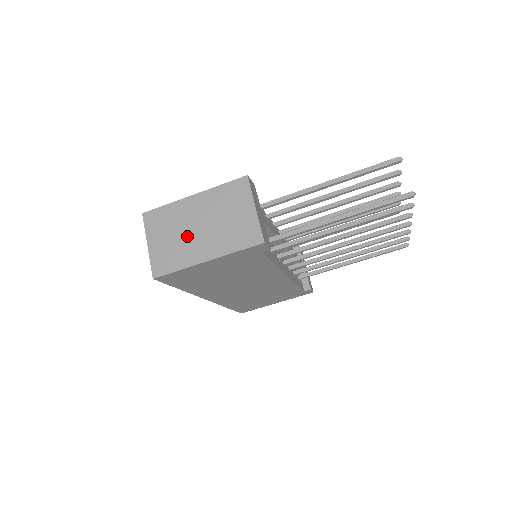
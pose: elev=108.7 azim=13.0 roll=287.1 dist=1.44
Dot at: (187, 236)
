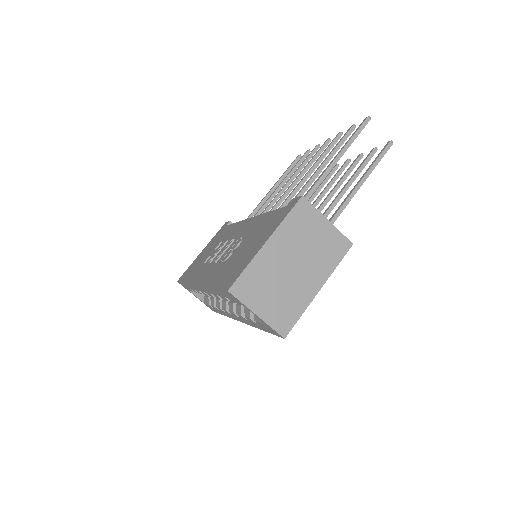
Dot at: (288, 282)
